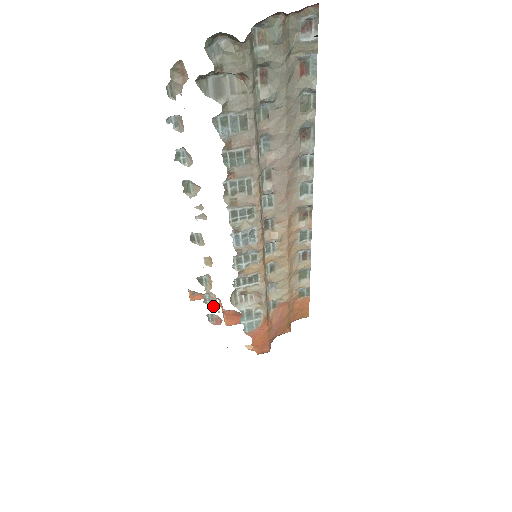
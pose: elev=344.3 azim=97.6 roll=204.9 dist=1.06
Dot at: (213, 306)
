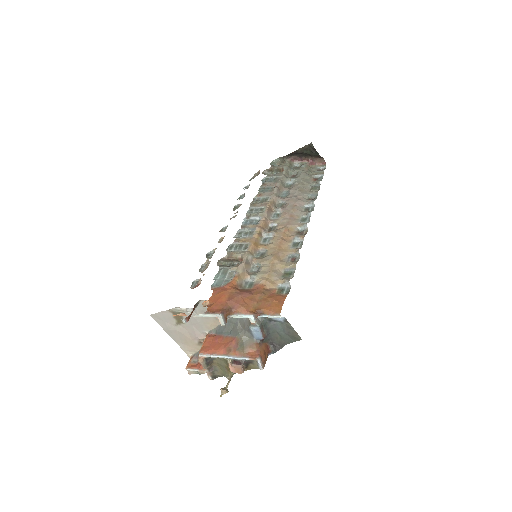
Dot at: occluded
